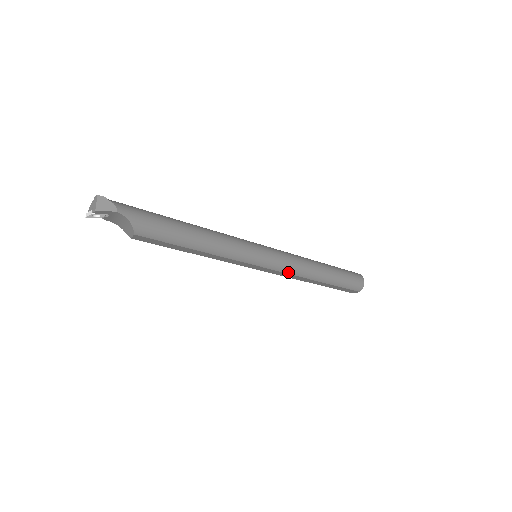
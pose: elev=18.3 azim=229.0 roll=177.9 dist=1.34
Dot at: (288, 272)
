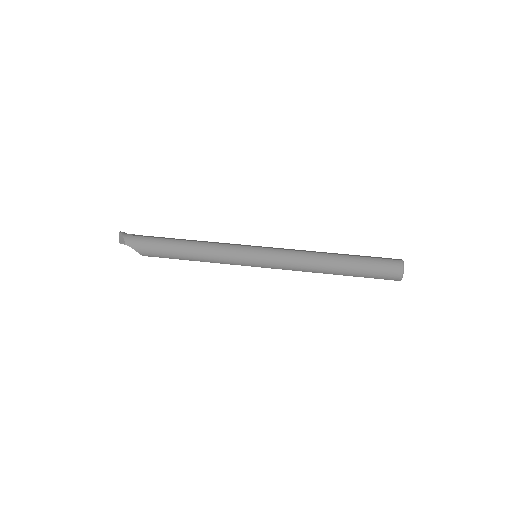
Dot at: (288, 269)
